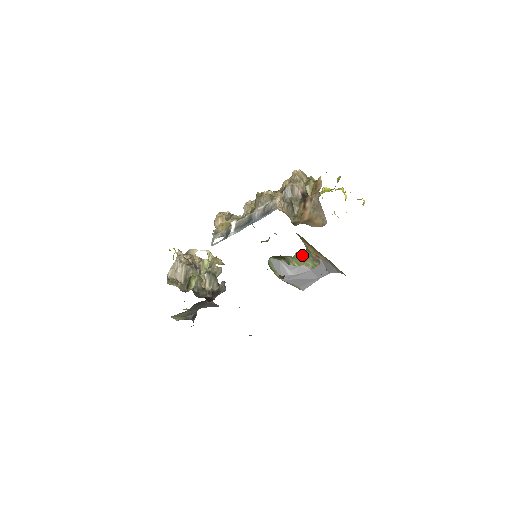
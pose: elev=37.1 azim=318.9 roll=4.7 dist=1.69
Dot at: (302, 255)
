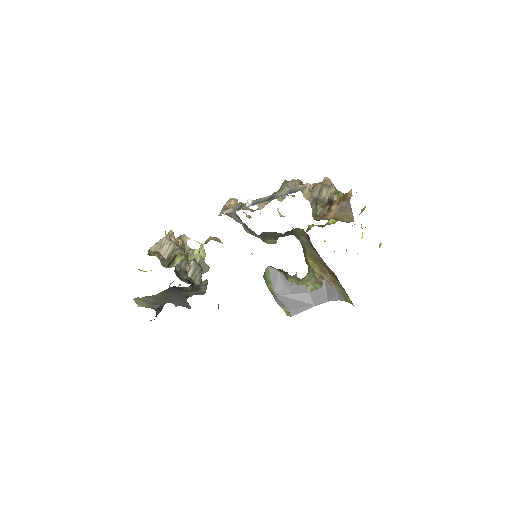
Dot at: (302, 278)
